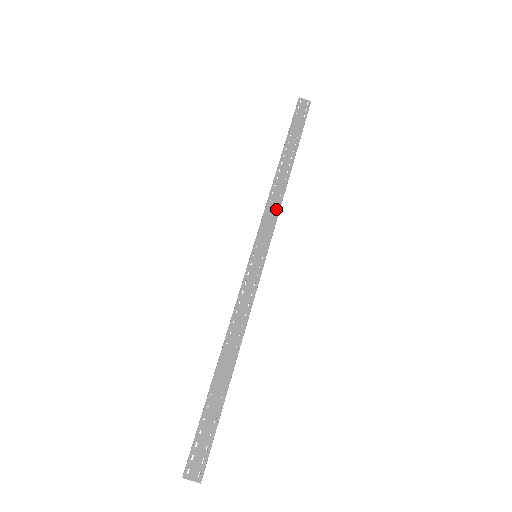
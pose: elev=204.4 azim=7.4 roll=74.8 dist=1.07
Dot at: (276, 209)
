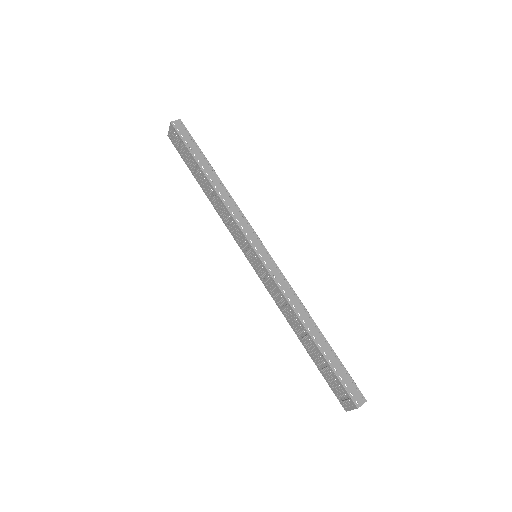
Dot at: (241, 215)
